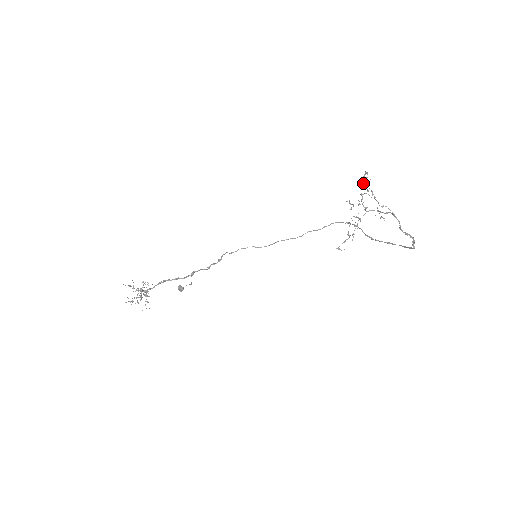
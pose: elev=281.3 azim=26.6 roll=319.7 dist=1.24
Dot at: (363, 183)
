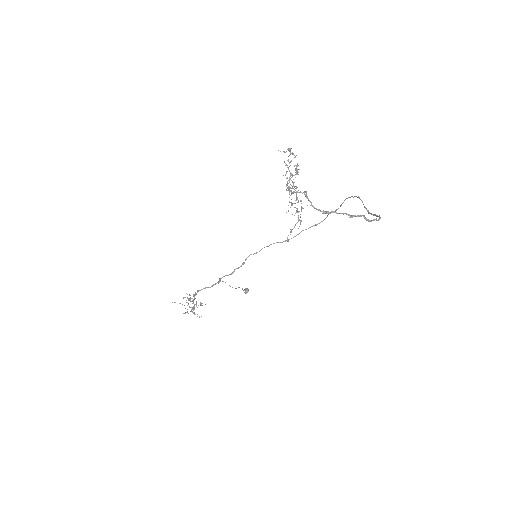
Dot at: (285, 163)
